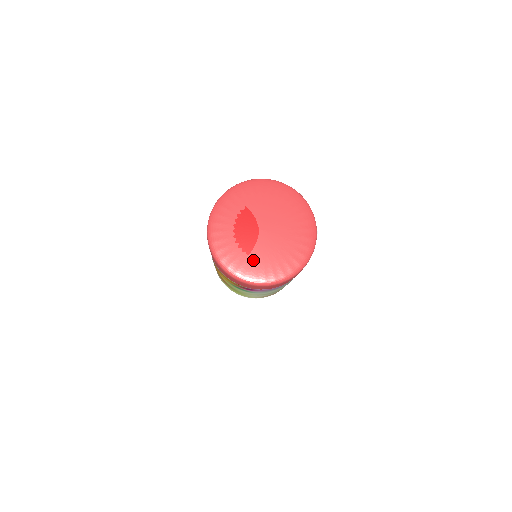
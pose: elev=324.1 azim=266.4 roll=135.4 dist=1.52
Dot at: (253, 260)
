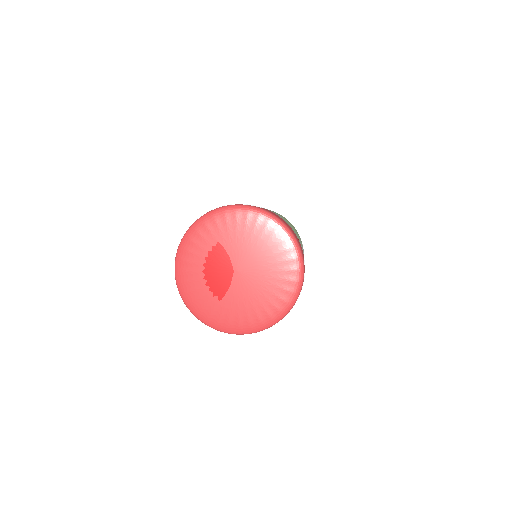
Dot at: (226, 306)
